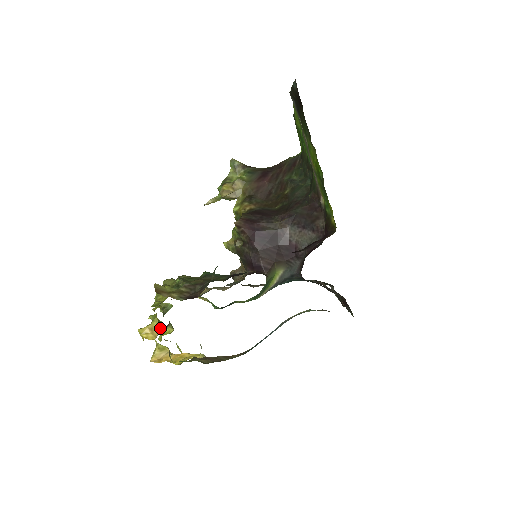
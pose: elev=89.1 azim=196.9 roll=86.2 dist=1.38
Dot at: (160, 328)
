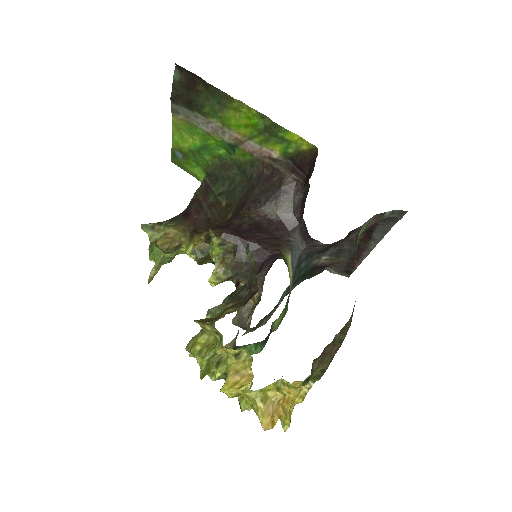
Dot at: (246, 362)
